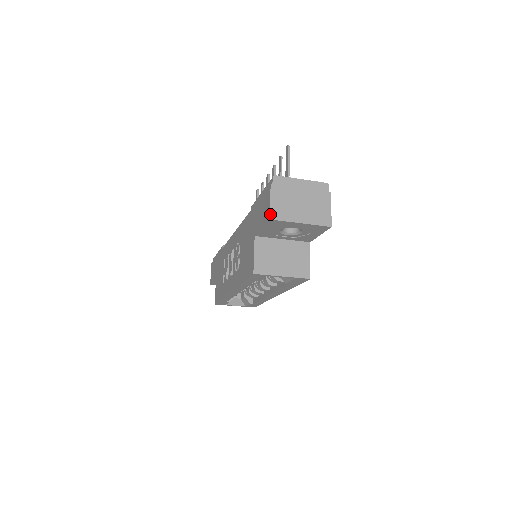
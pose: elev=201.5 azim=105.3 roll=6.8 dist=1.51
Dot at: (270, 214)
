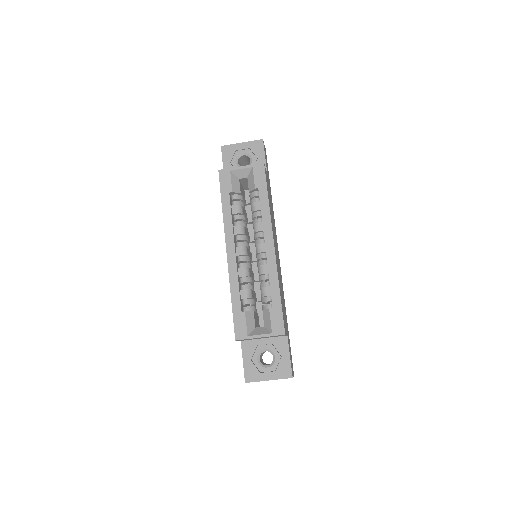
Dot at: (222, 148)
